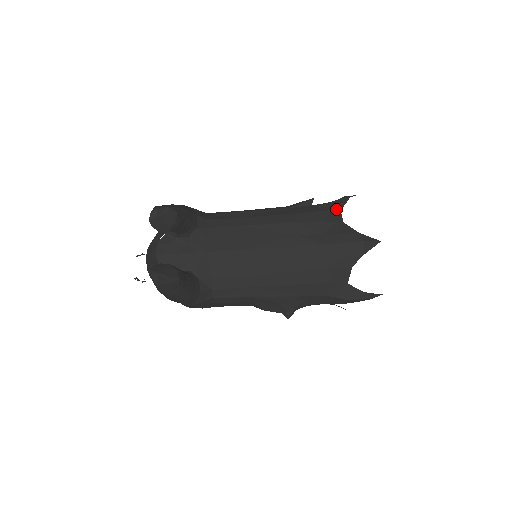
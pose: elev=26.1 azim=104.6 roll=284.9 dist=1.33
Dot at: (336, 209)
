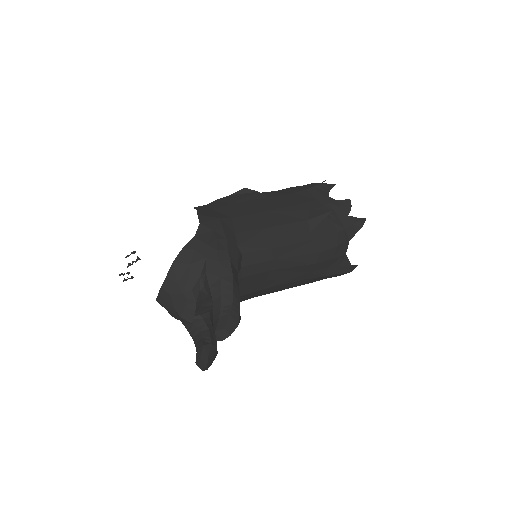
Dot at: (347, 240)
